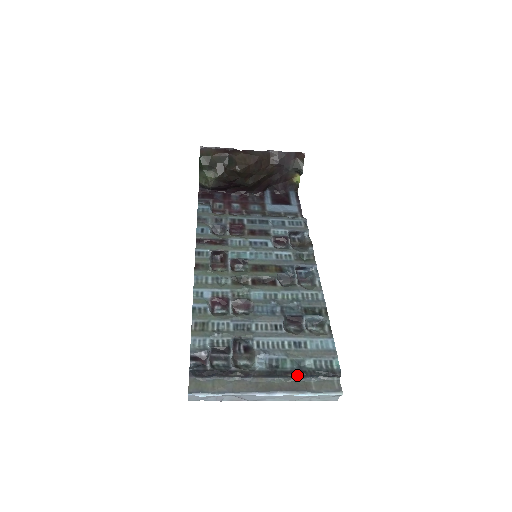
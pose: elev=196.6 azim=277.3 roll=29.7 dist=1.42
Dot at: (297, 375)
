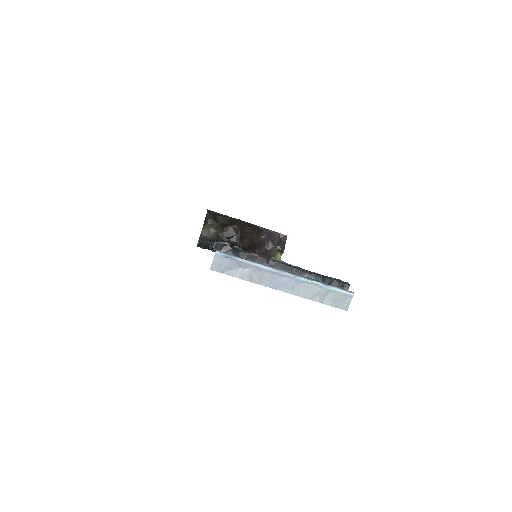
Dot at: (312, 273)
